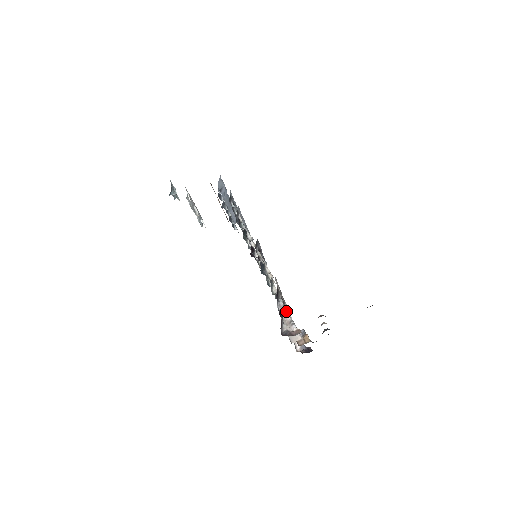
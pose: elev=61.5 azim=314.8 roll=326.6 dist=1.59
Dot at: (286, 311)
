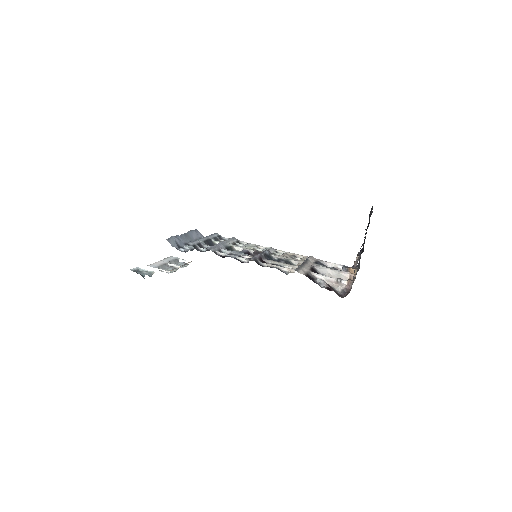
Dot at: (326, 277)
